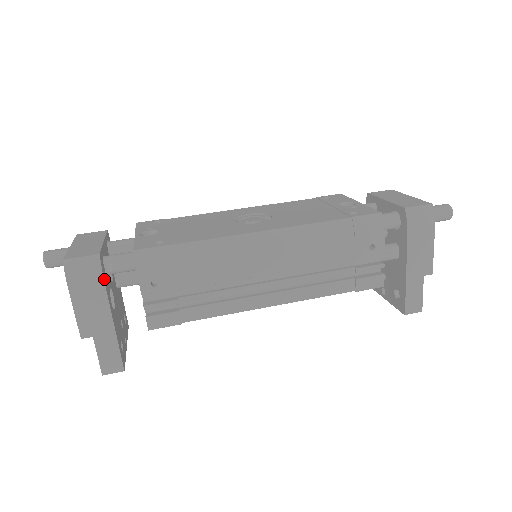
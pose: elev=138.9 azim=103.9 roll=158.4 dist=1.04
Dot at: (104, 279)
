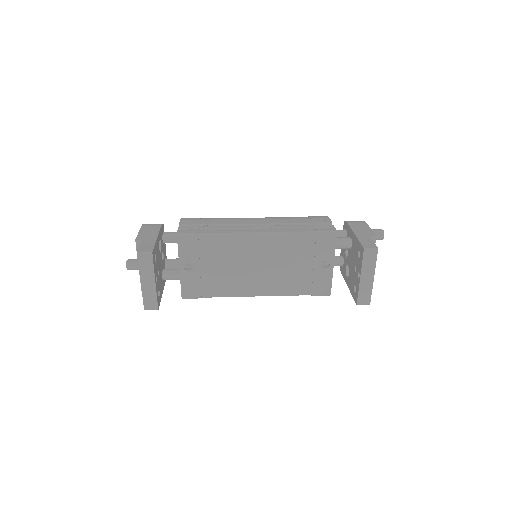
Dot at: (161, 227)
